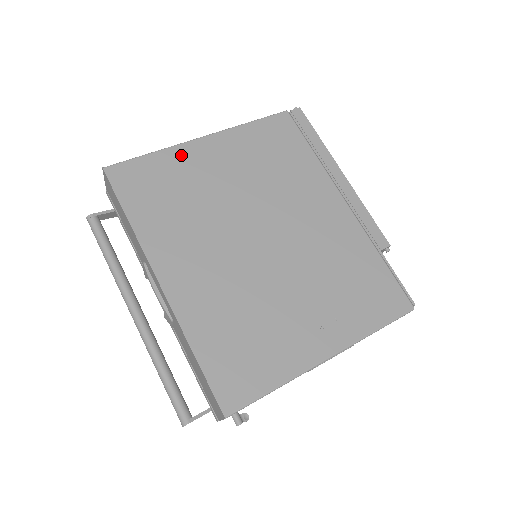
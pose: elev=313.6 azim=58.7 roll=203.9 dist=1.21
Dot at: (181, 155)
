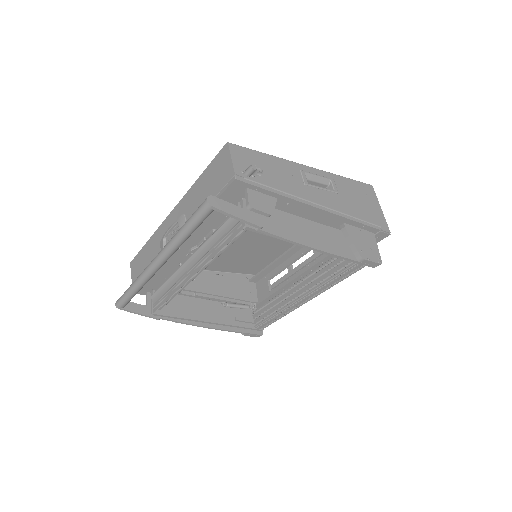
Dot at: occluded
